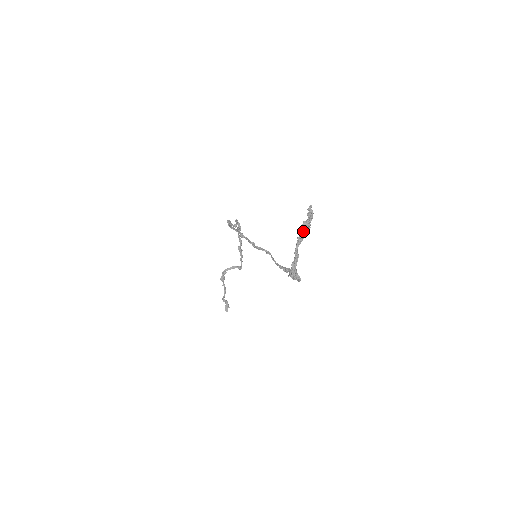
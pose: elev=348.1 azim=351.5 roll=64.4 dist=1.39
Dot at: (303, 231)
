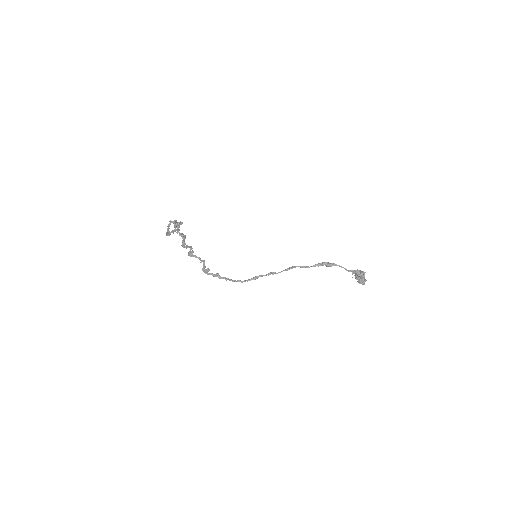
Dot at: occluded
